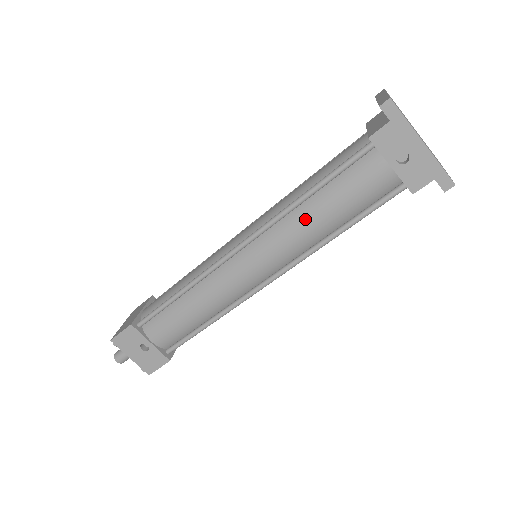
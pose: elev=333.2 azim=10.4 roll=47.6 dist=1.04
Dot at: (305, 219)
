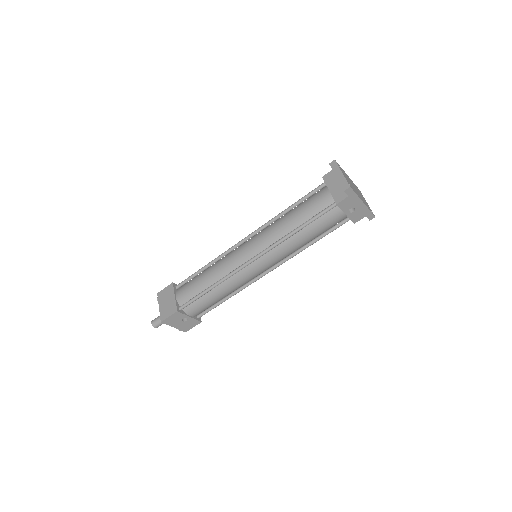
Dot at: (295, 242)
